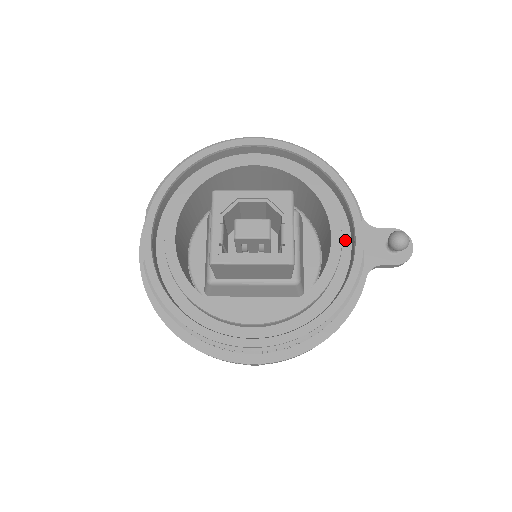
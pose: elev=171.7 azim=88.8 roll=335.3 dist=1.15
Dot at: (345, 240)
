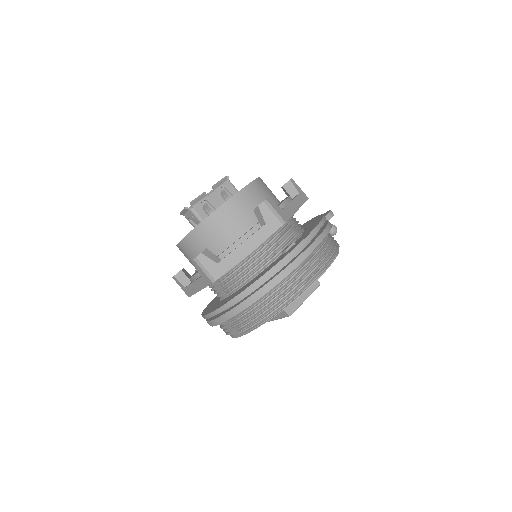
Dot at: occluded
